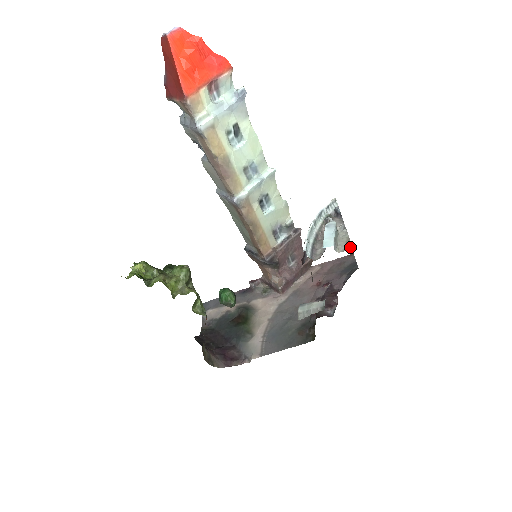
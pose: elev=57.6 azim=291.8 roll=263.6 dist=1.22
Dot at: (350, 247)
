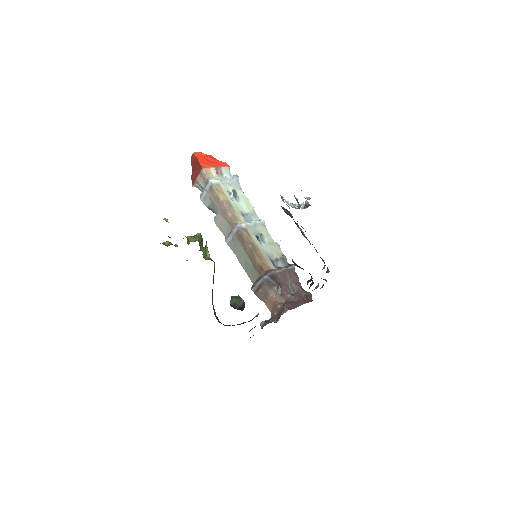
Dot at: occluded
